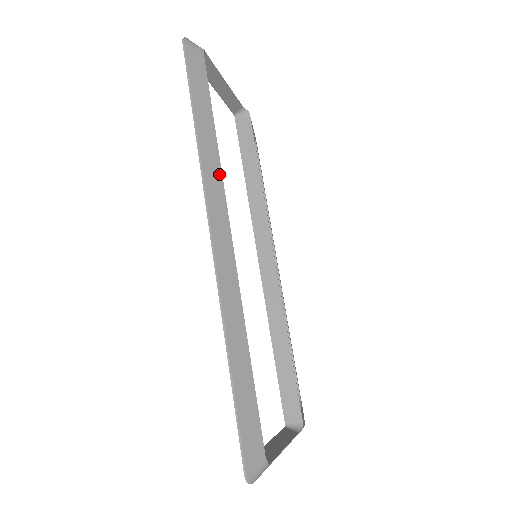
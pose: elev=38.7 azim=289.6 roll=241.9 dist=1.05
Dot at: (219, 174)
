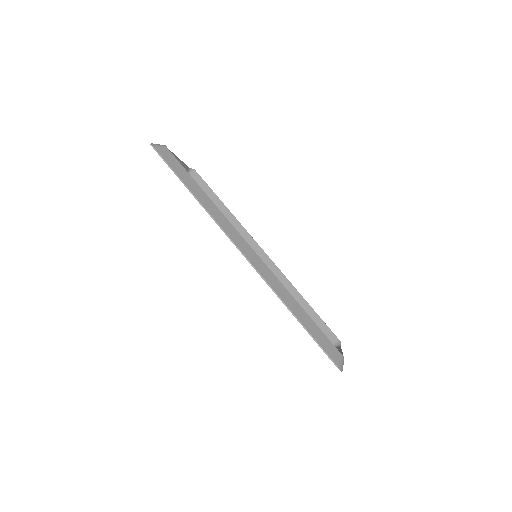
Dot at: (221, 214)
